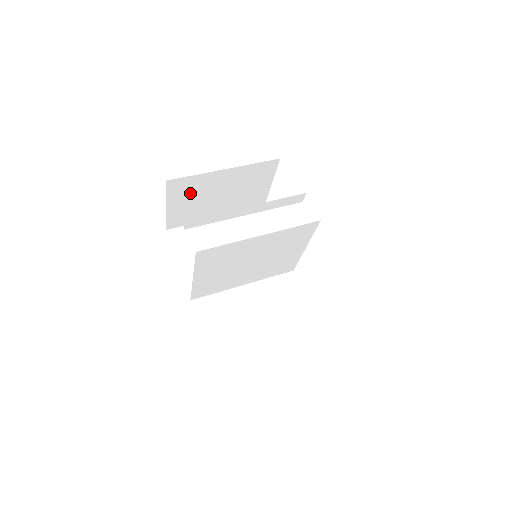
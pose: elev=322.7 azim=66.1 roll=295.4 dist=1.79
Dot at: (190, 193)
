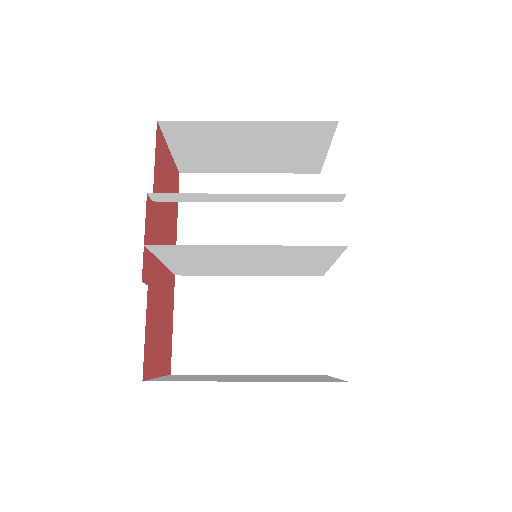
Dot at: (201, 140)
